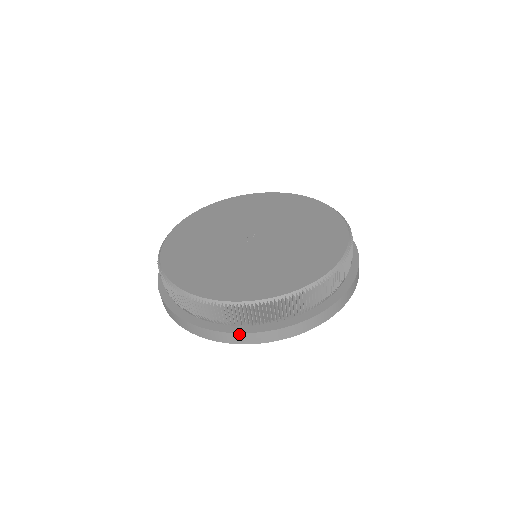
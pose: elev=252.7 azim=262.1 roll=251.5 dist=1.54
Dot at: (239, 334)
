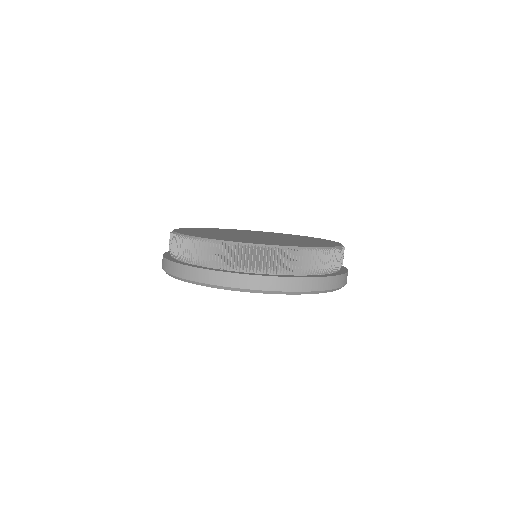
Dot at: (236, 274)
